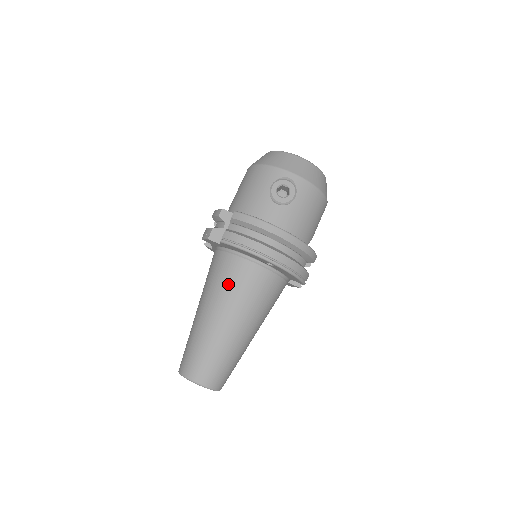
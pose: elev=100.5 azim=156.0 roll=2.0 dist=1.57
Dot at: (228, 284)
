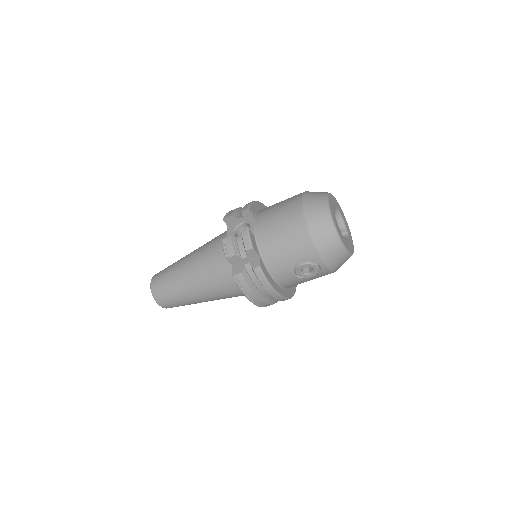
Dot at: (219, 286)
